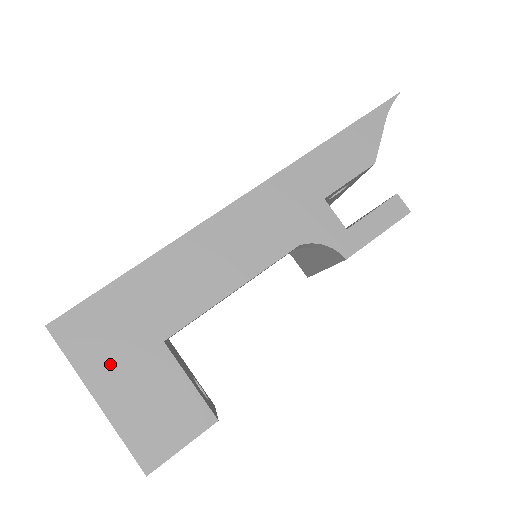
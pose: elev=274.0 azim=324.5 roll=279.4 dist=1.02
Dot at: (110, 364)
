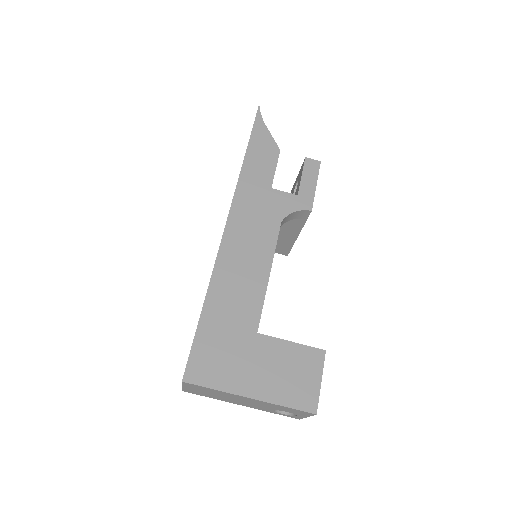
Dot at: (239, 371)
